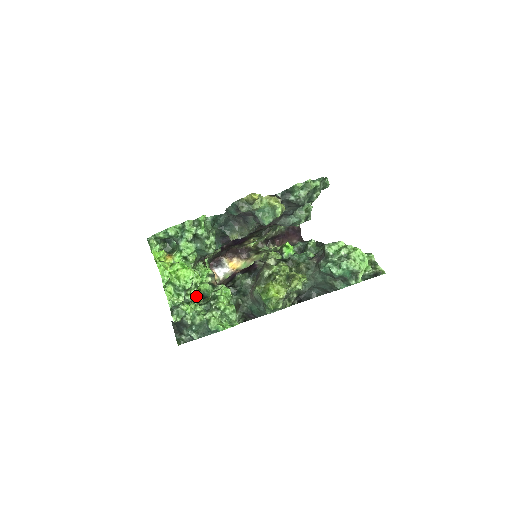
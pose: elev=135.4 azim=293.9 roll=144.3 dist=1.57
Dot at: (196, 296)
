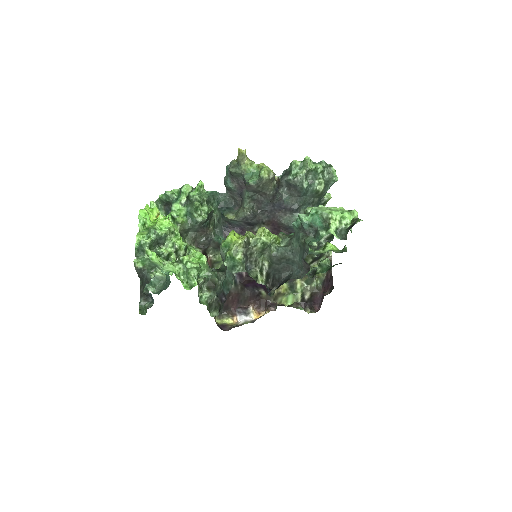
Dot at: (172, 259)
